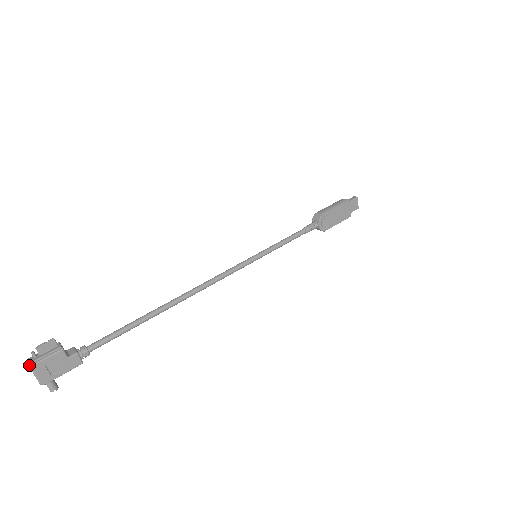
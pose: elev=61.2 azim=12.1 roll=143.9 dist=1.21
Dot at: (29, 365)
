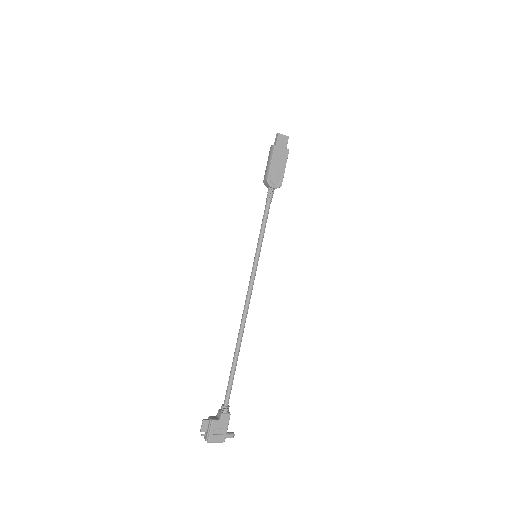
Dot at: (207, 442)
